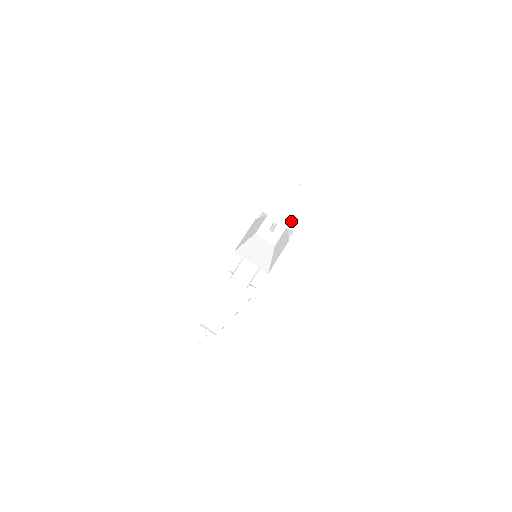
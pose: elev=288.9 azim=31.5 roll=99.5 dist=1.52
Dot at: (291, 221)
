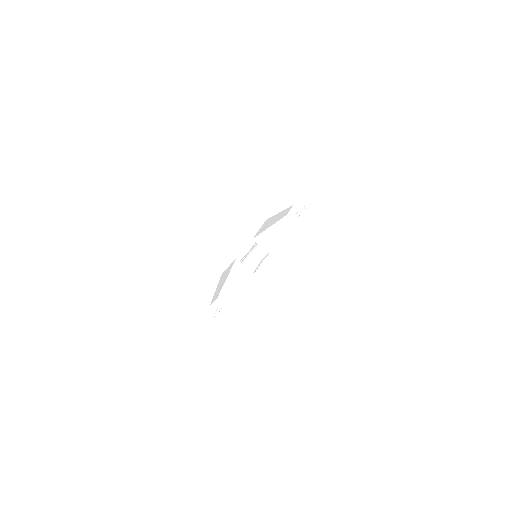
Dot at: occluded
